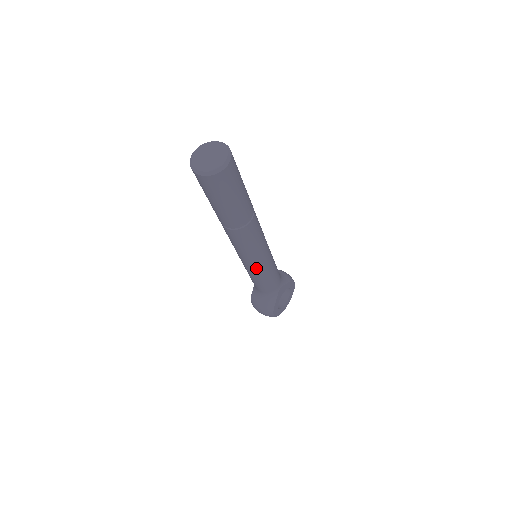
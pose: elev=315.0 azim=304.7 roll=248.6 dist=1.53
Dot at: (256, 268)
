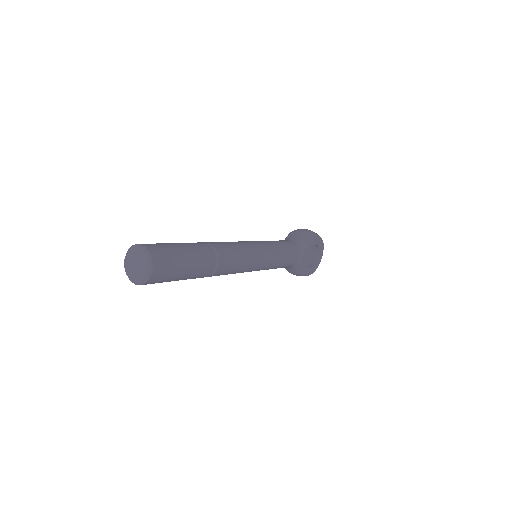
Dot at: (258, 270)
